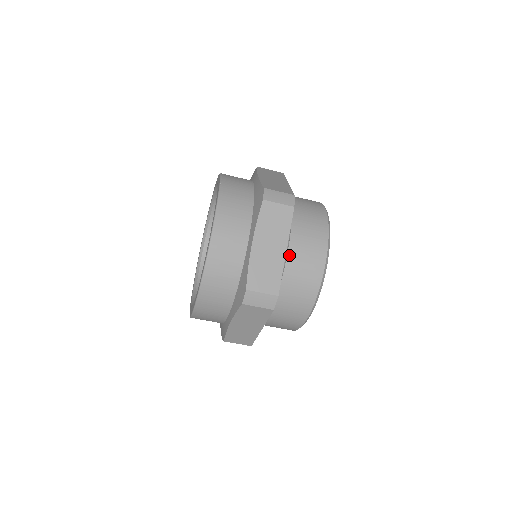
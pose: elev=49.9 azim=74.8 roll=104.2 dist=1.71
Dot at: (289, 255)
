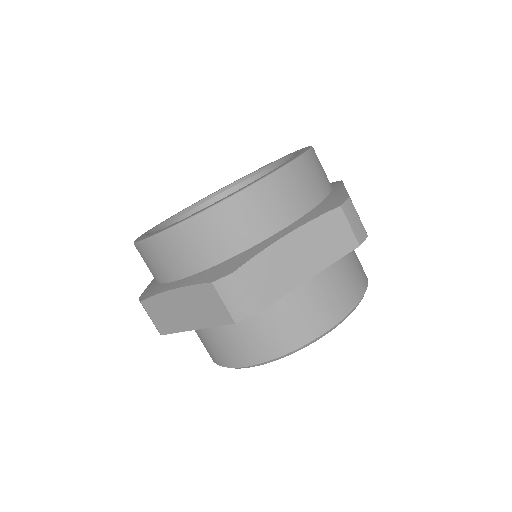
Dot at: occluded
